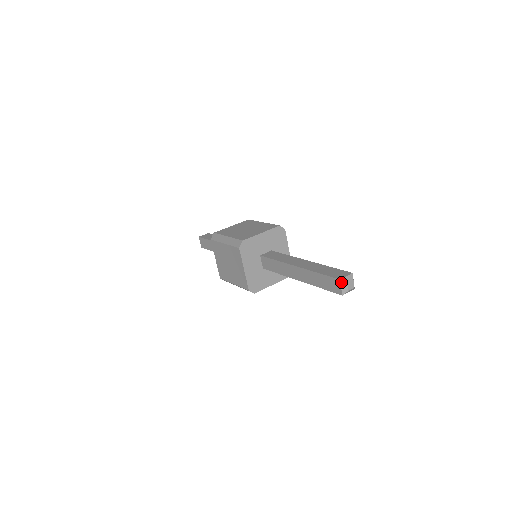
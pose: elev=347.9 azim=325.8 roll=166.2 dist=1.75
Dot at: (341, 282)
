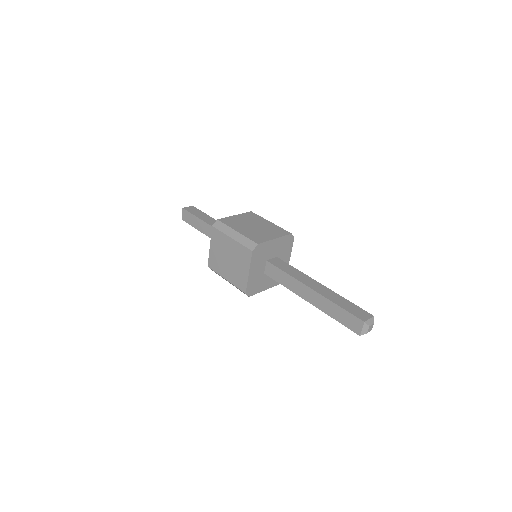
Dot at: (364, 324)
